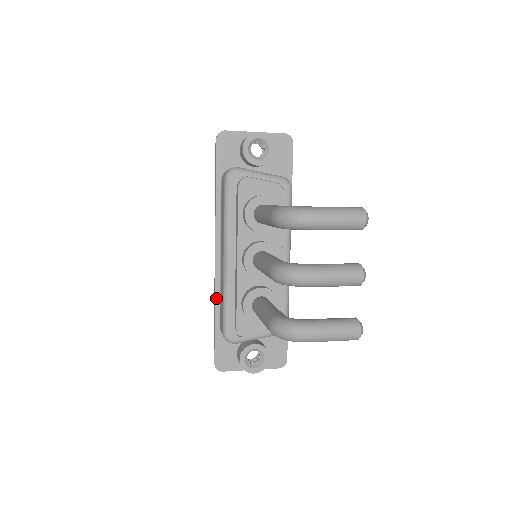
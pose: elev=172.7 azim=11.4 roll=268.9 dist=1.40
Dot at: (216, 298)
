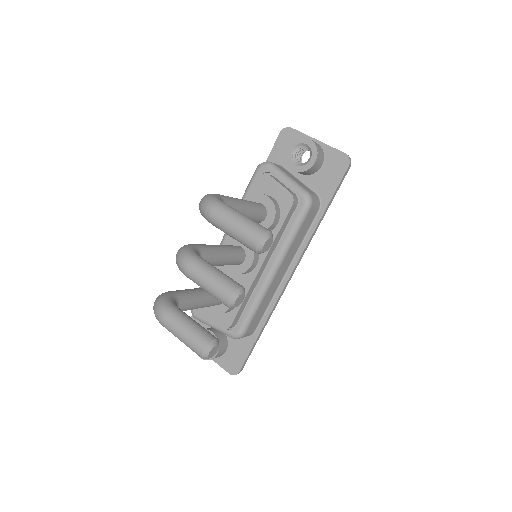
Dot at: occluded
